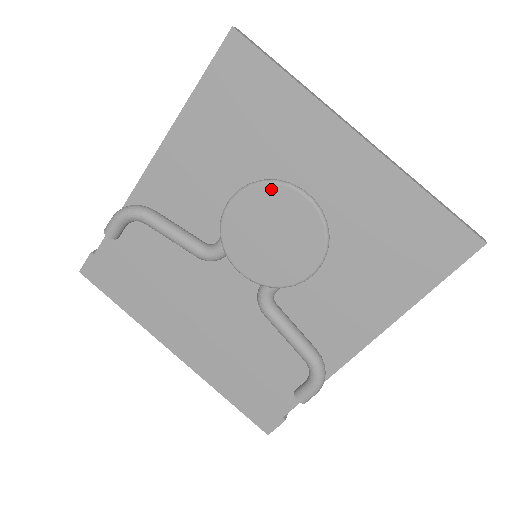
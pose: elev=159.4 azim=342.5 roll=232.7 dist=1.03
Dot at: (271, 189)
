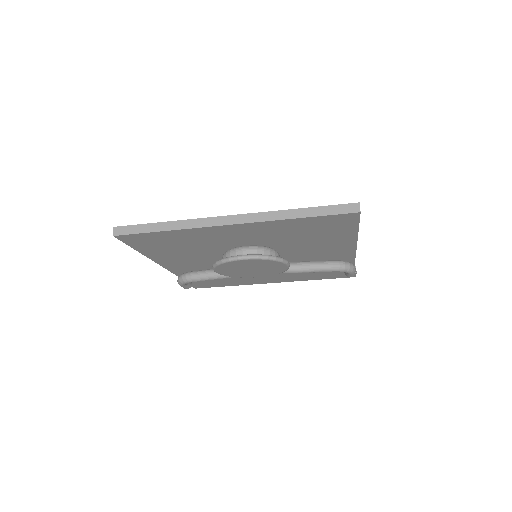
Dot at: (225, 265)
